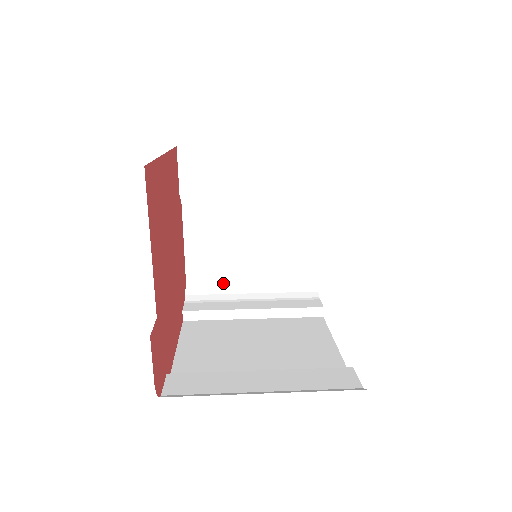
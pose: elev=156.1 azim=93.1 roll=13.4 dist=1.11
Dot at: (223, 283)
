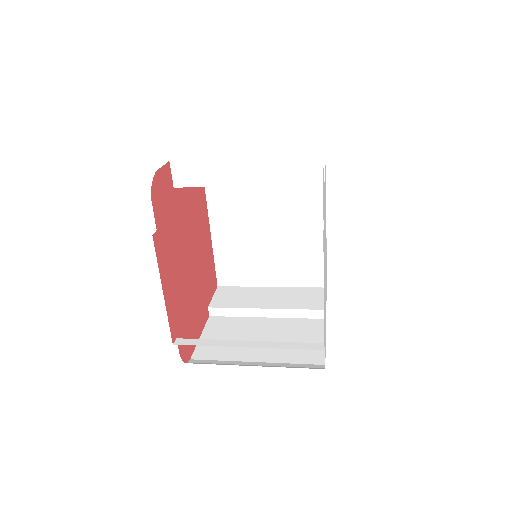
Dot at: (224, 364)
